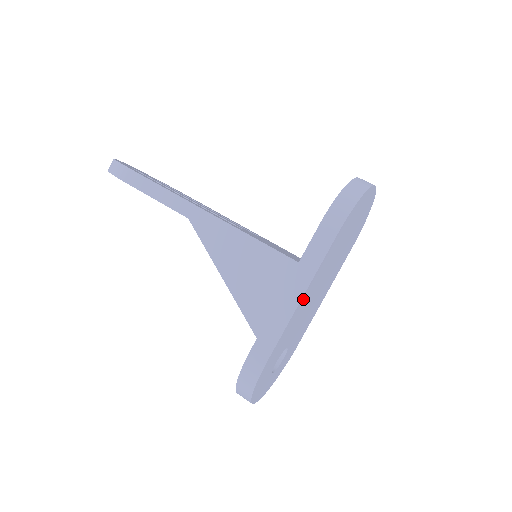
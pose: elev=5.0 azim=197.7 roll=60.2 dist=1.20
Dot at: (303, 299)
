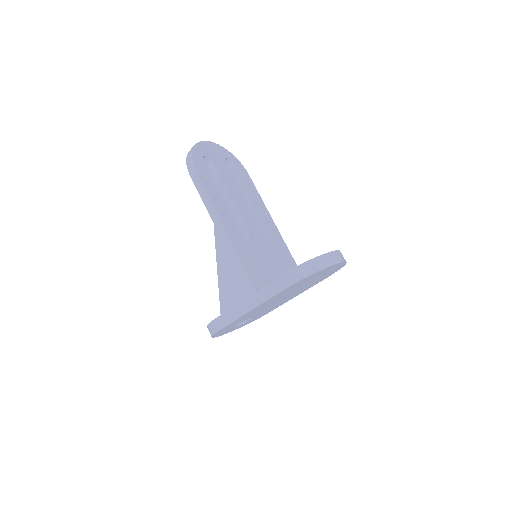
Dot at: (253, 310)
